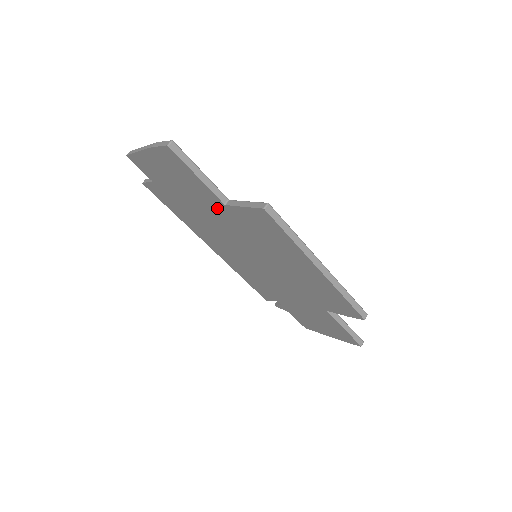
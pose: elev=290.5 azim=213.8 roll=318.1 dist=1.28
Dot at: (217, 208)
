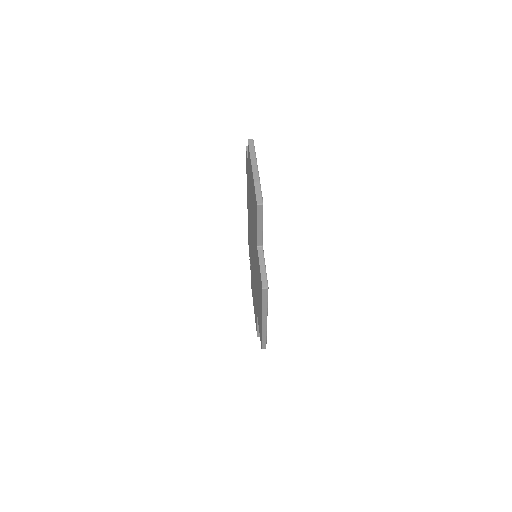
Dot at: (255, 235)
